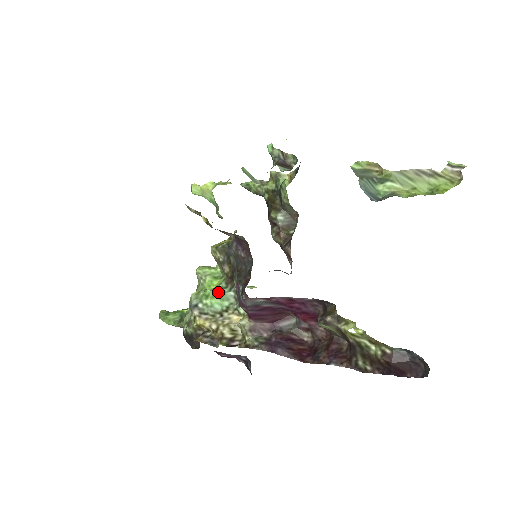
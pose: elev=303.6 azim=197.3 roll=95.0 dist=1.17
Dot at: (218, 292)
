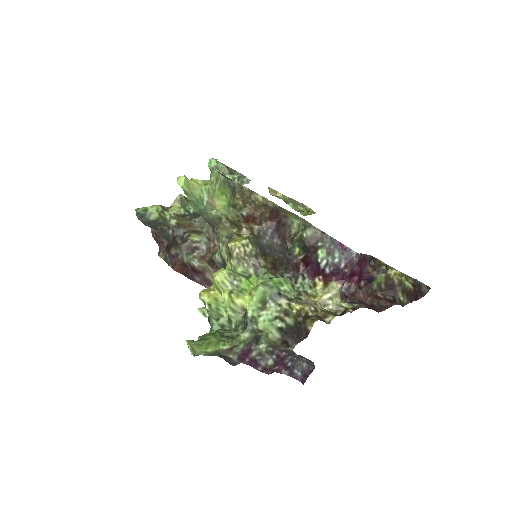
Dot at: occluded
